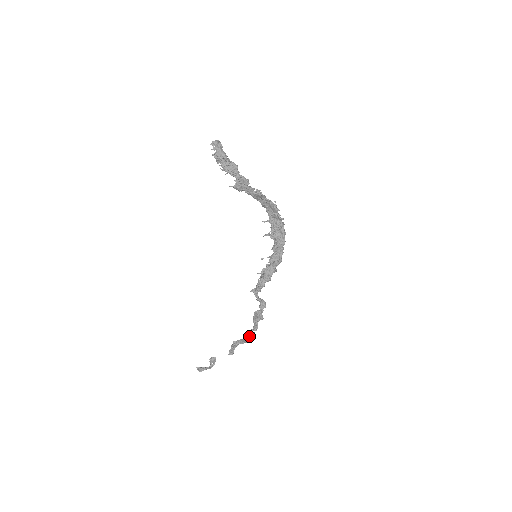
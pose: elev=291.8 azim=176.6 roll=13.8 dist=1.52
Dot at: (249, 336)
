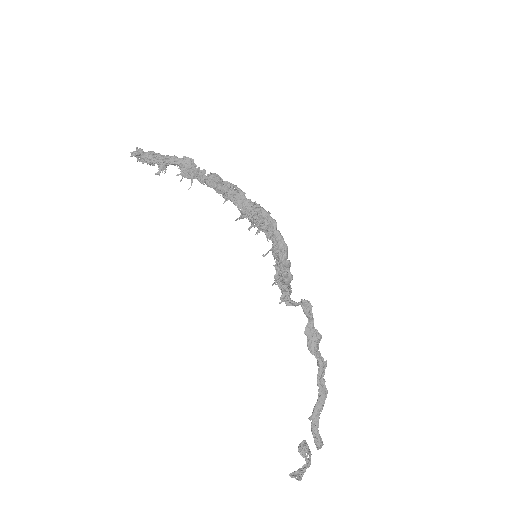
Dot at: (322, 373)
